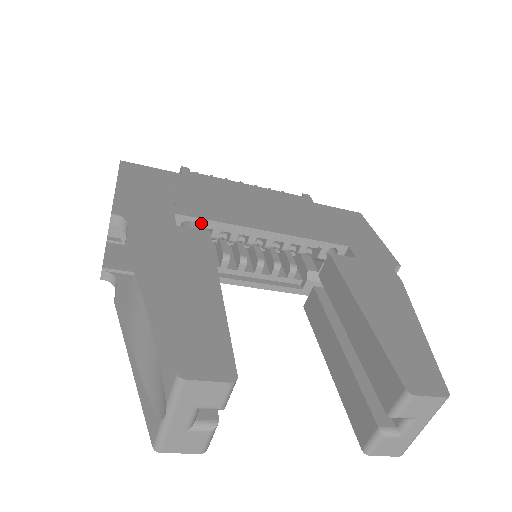
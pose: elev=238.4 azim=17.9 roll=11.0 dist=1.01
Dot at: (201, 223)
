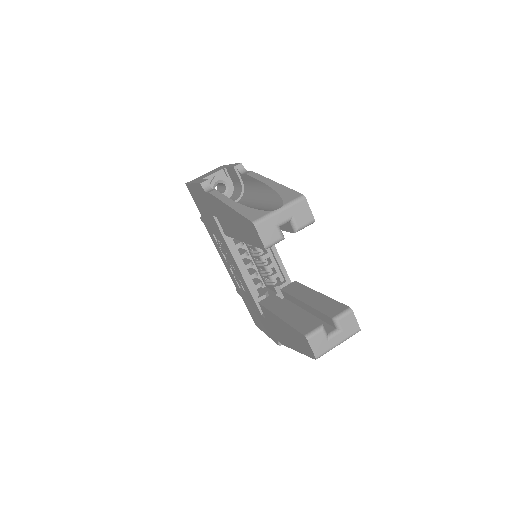
Dot at: occluded
